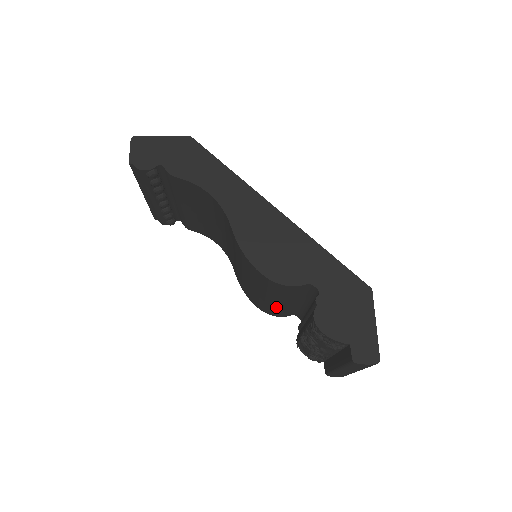
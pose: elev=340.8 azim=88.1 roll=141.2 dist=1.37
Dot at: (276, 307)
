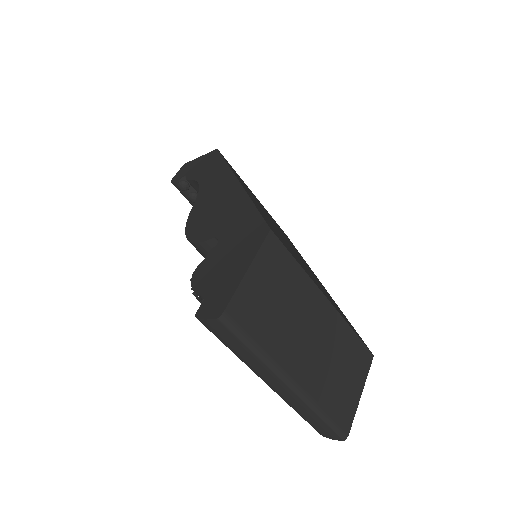
Dot at: occluded
